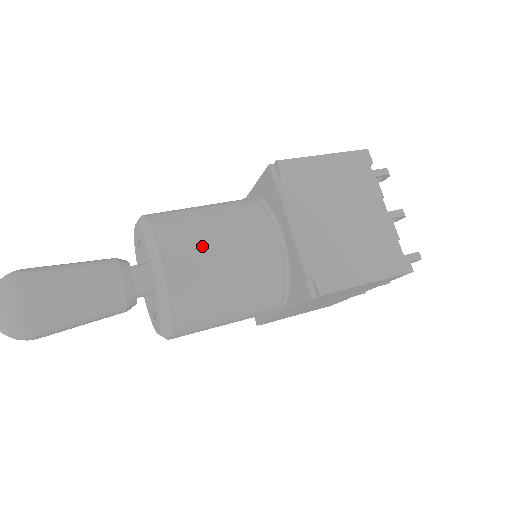
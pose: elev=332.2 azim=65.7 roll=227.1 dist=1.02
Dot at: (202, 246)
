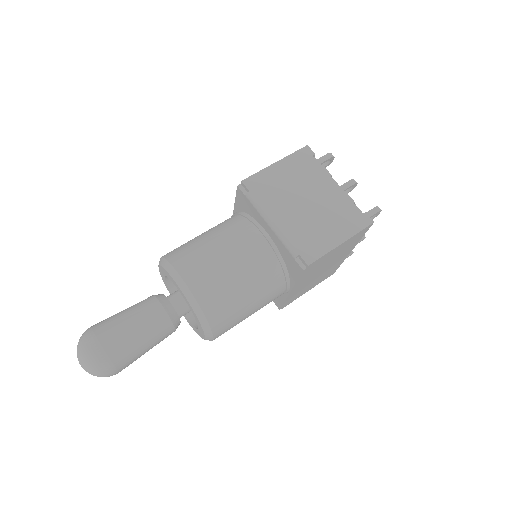
Dot at: (211, 262)
